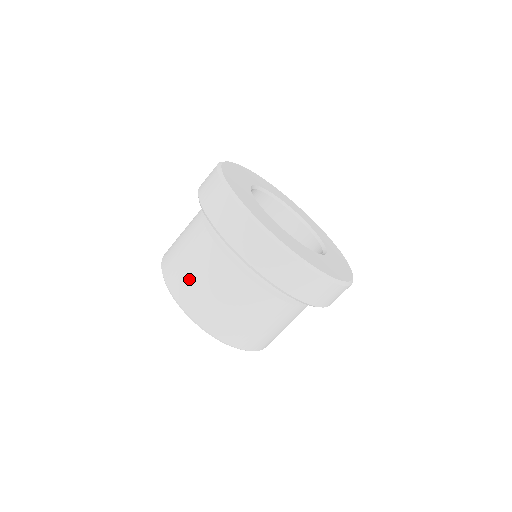
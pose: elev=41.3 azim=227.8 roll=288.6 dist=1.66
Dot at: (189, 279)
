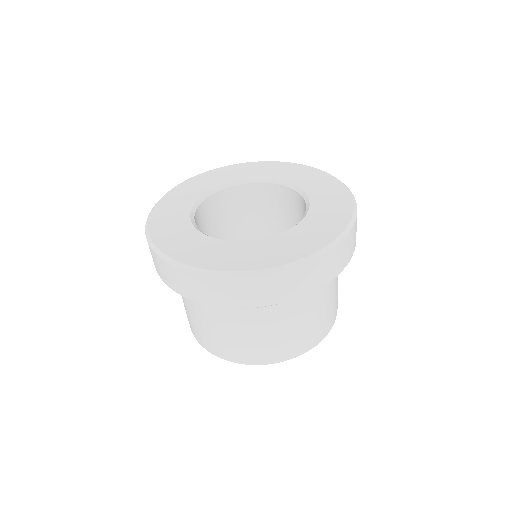
Dot at: (191, 322)
